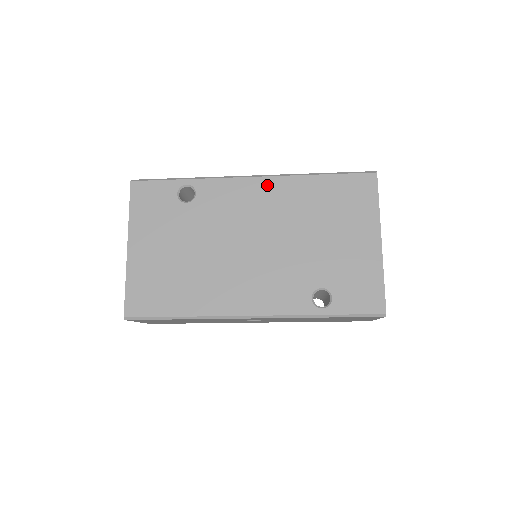
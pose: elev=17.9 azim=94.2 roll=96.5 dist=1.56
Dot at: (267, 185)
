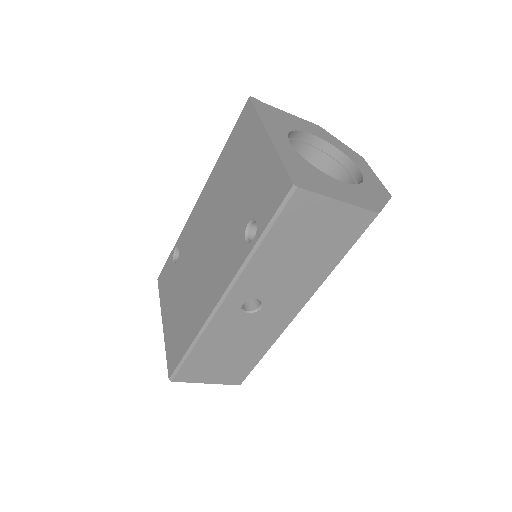
Dot at: (204, 195)
